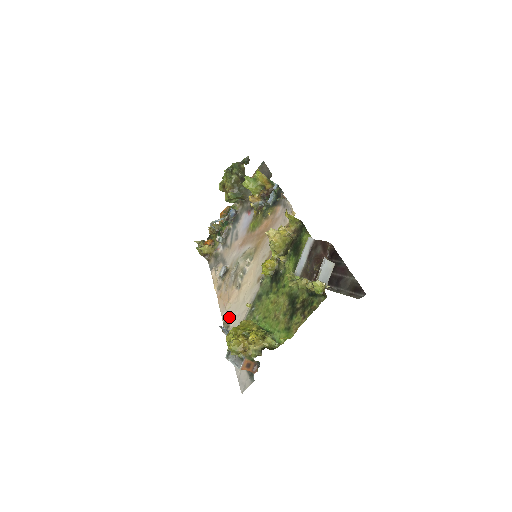
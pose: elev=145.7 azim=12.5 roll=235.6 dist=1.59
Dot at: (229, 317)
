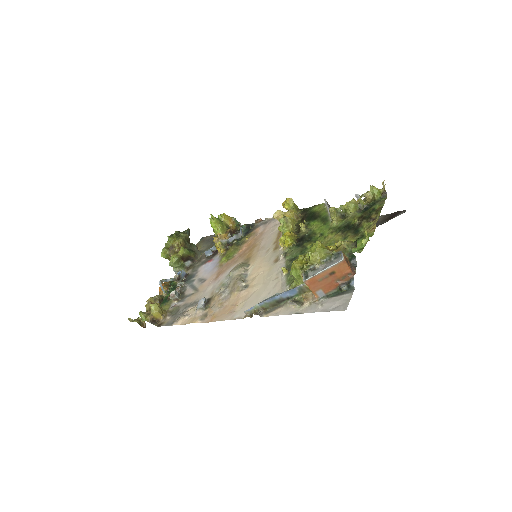
Dot at: occluded
